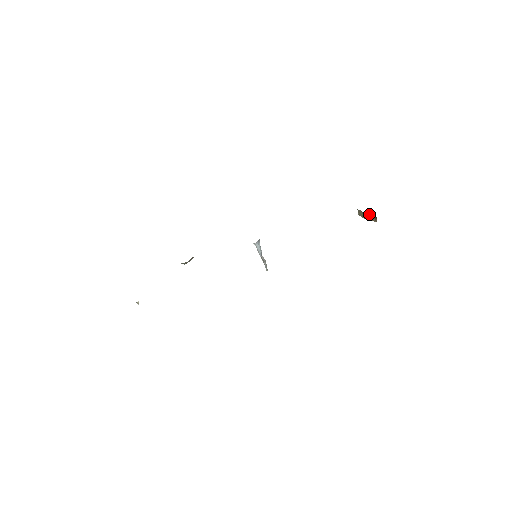
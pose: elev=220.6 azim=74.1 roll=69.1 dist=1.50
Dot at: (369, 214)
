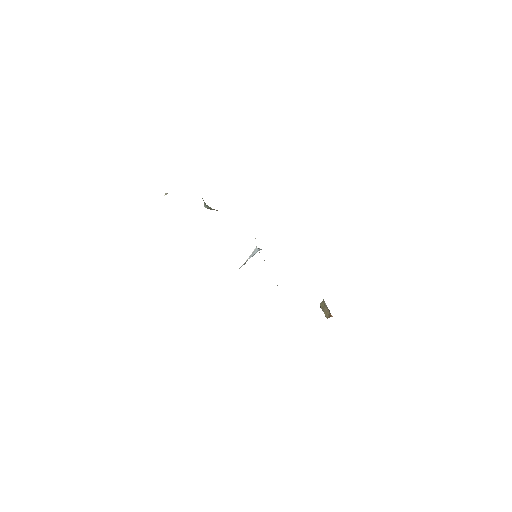
Dot at: (328, 310)
